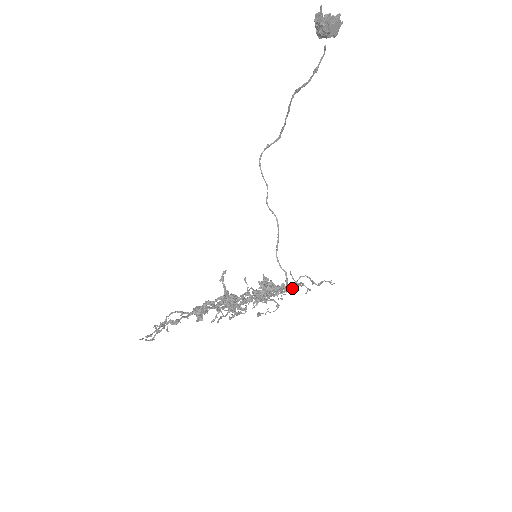
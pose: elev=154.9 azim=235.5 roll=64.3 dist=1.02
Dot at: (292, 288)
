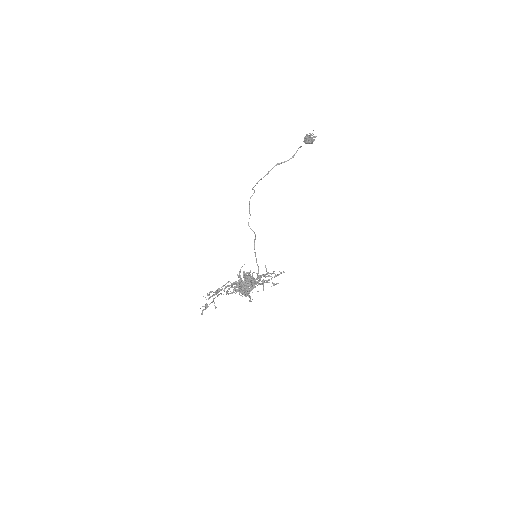
Dot at: occluded
